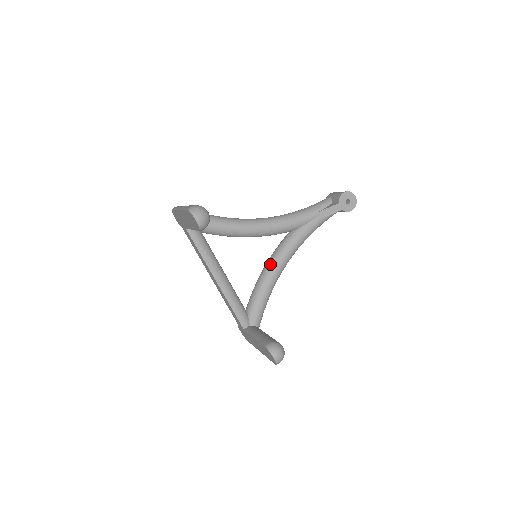
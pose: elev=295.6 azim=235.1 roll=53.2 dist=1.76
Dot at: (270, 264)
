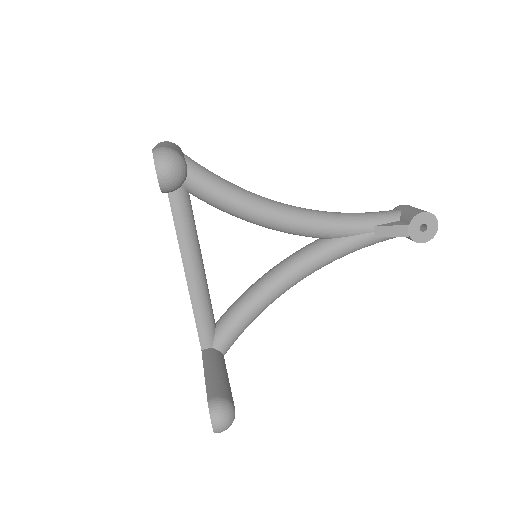
Dot at: (273, 274)
